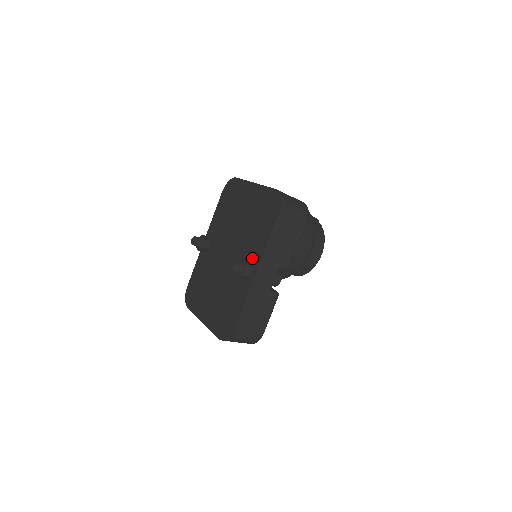
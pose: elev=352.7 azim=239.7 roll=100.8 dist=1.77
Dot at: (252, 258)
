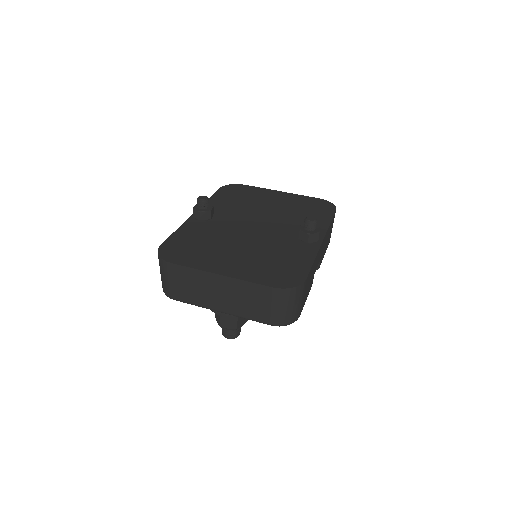
Dot at: occluded
